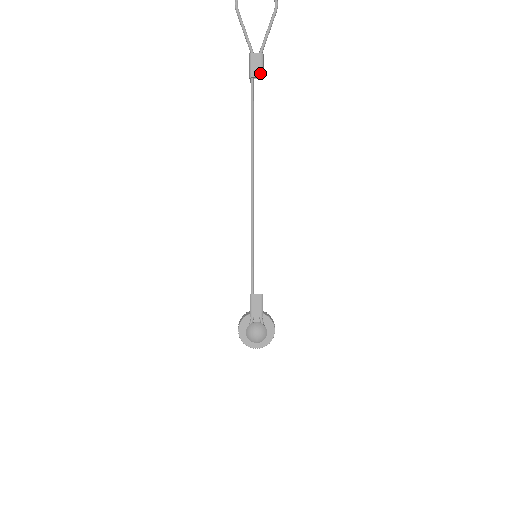
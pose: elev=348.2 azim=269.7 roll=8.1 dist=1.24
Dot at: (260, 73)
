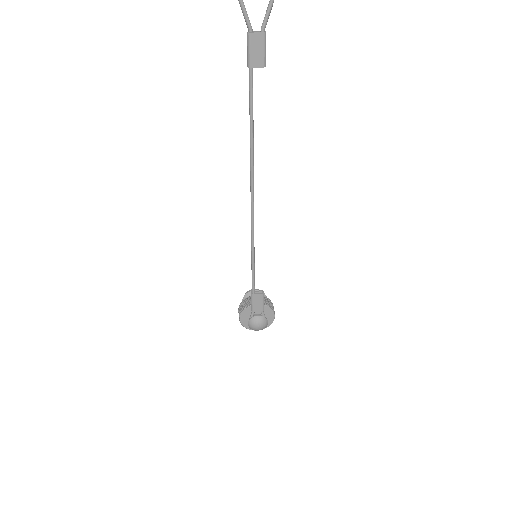
Dot at: (262, 61)
